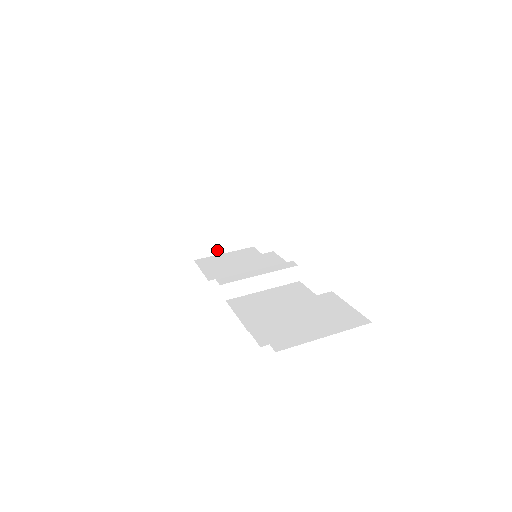
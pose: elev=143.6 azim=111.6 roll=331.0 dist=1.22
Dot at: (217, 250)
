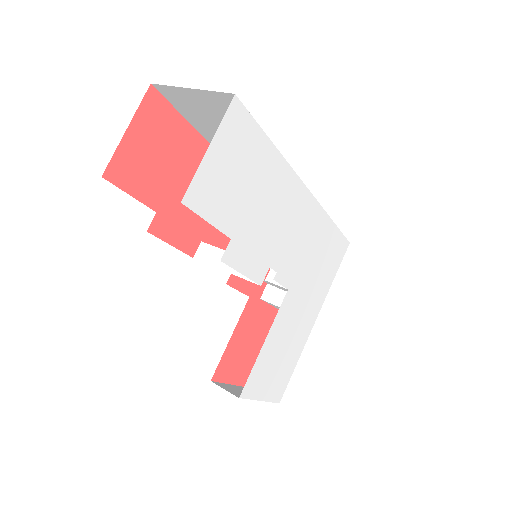
Dot at: occluded
